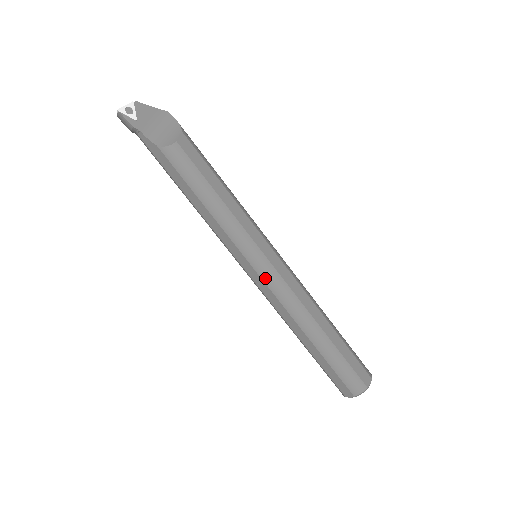
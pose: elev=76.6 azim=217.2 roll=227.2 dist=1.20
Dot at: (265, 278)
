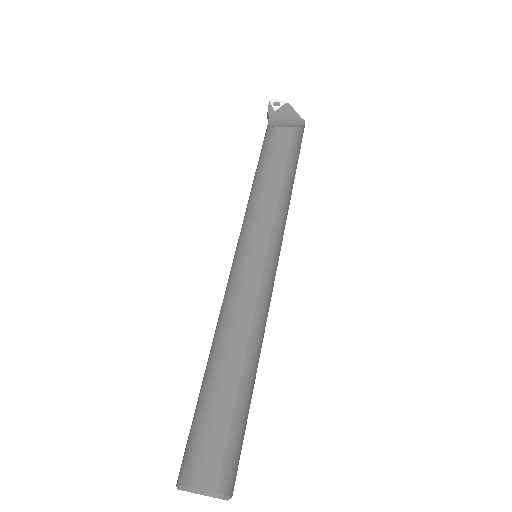
Dot at: (234, 266)
